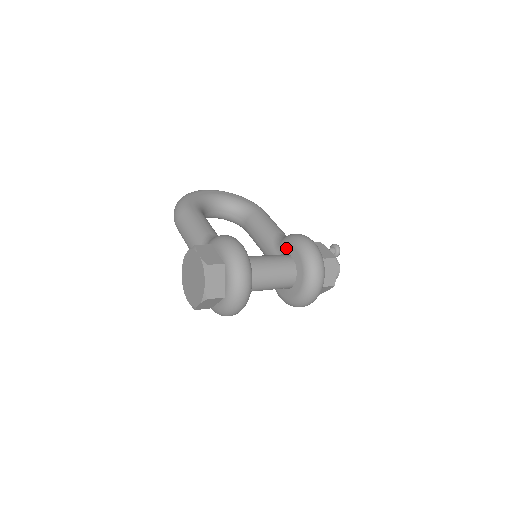
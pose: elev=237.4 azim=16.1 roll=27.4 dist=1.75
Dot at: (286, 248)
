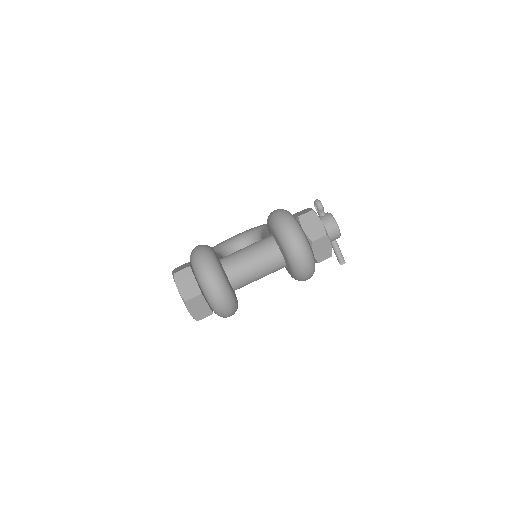
Dot at: occluded
